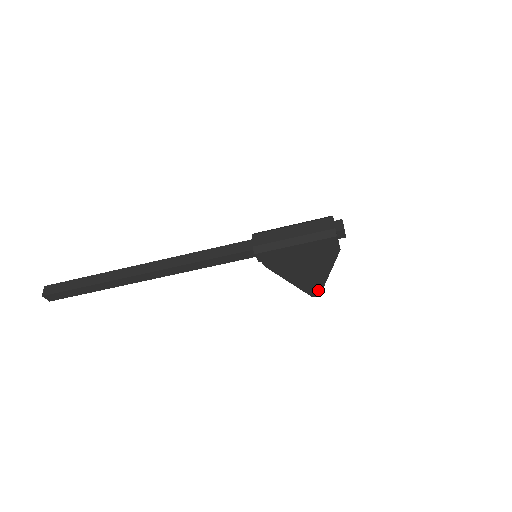
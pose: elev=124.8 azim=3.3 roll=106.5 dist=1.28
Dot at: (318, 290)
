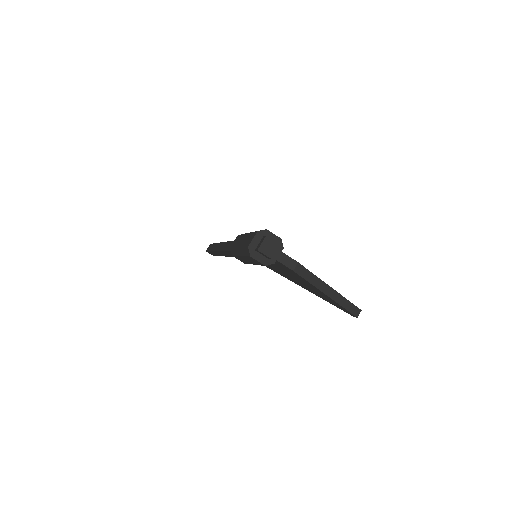
Dot at: (346, 310)
